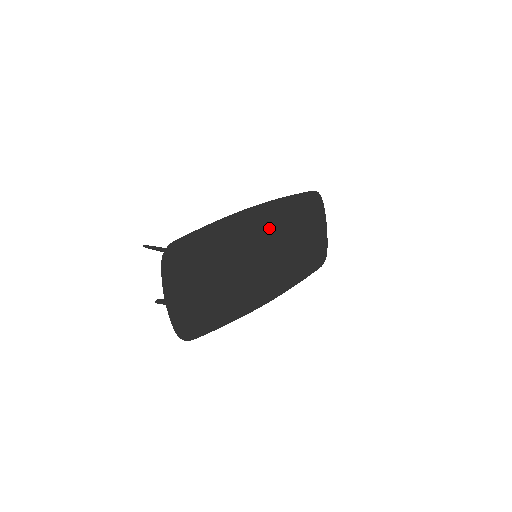
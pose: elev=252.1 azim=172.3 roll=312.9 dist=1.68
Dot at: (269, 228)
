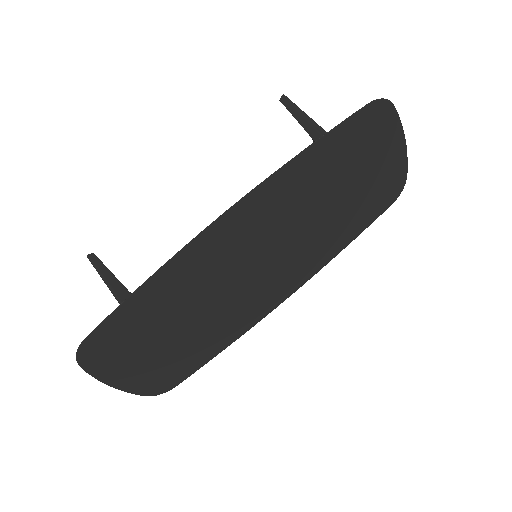
Dot at: (269, 219)
